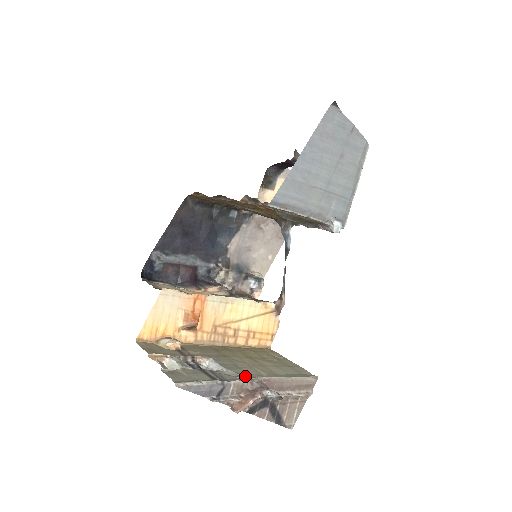
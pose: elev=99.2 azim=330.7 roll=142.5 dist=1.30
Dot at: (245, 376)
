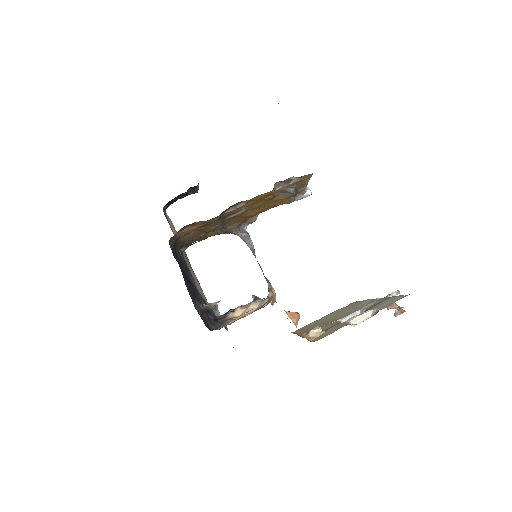
Dot at: (373, 300)
